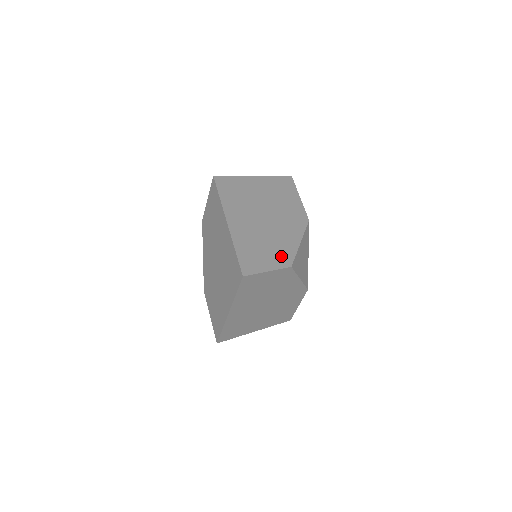
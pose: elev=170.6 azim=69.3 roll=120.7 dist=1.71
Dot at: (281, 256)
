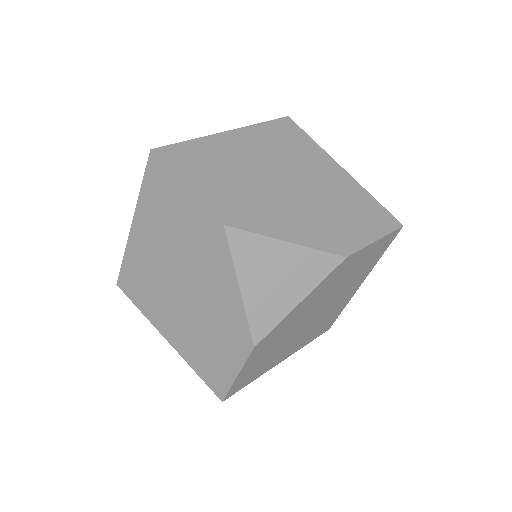
Dot at: (232, 207)
